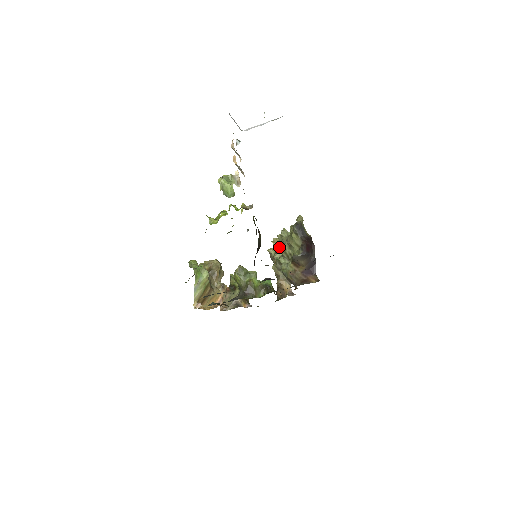
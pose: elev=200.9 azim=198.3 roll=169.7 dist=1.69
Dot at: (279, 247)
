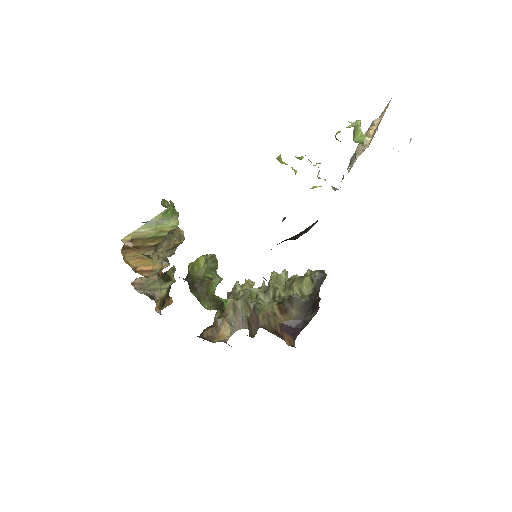
Dot at: (271, 280)
